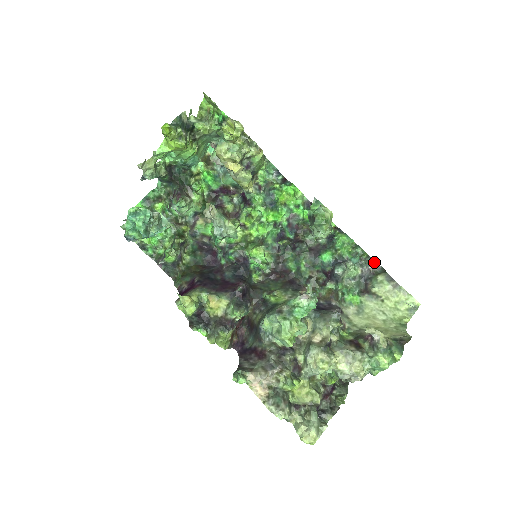
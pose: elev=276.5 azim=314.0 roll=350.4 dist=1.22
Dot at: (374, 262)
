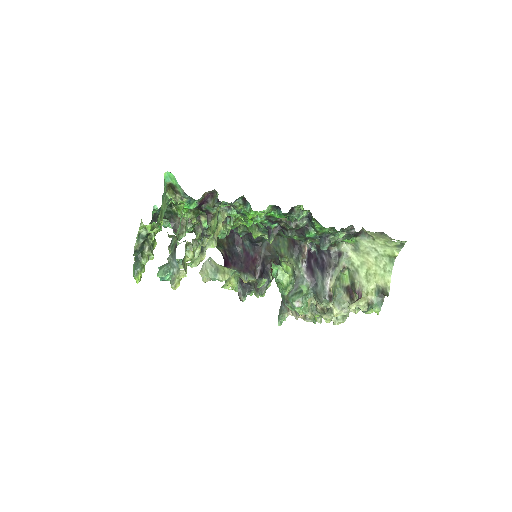
Dot at: occluded
